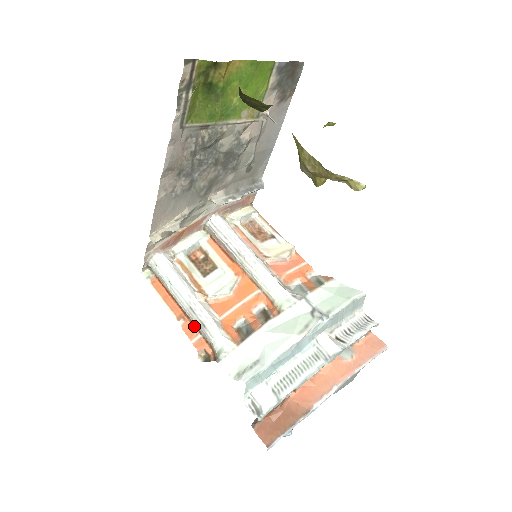
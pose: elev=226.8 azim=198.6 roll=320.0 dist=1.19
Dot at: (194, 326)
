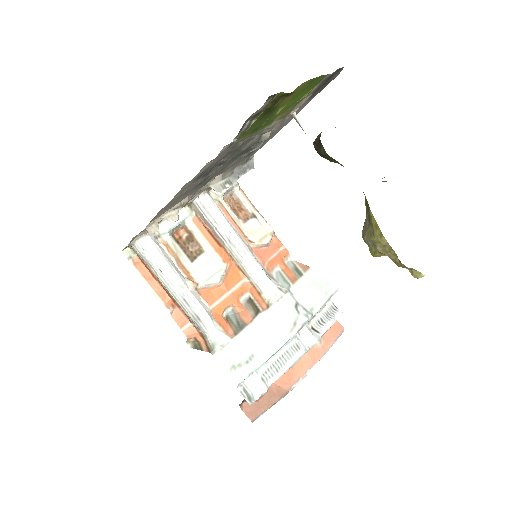
Dot at: (184, 314)
